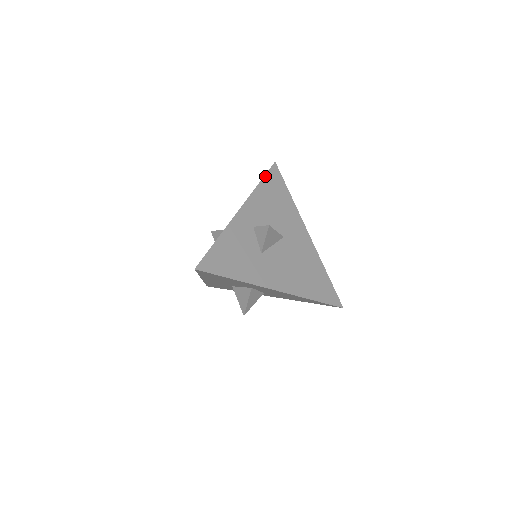
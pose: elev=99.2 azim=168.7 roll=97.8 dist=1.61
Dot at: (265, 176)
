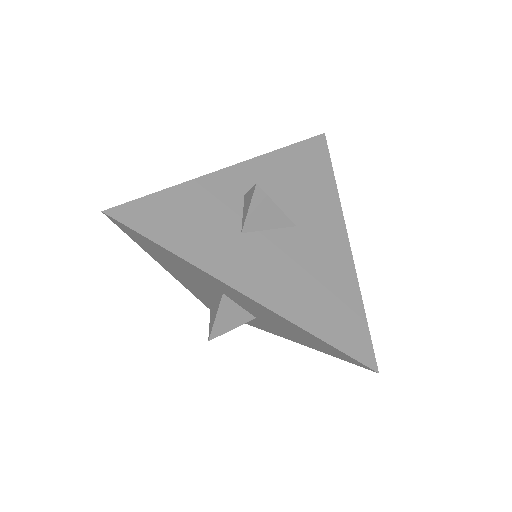
Dot at: (298, 143)
